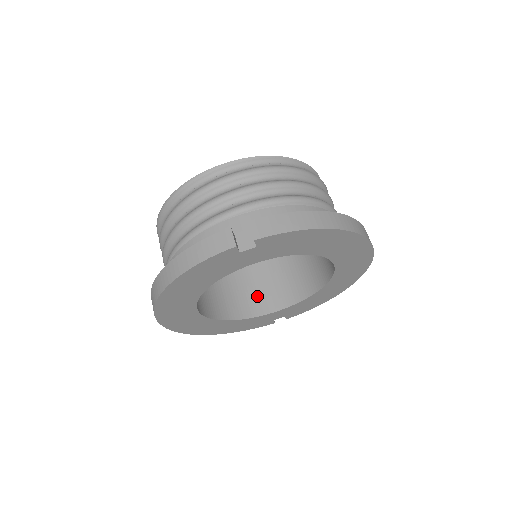
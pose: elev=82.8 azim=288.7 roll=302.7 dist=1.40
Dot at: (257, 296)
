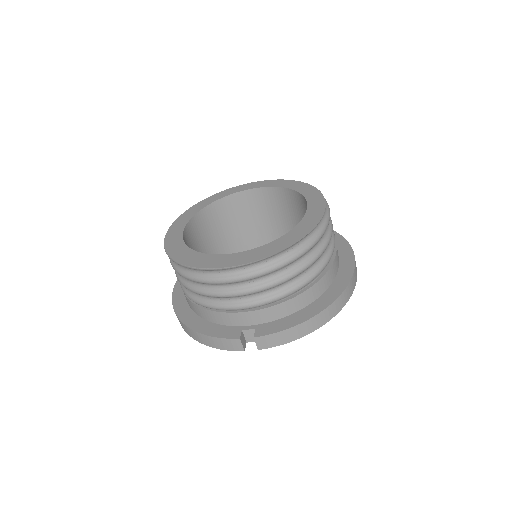
Dot at: (254, 238)
